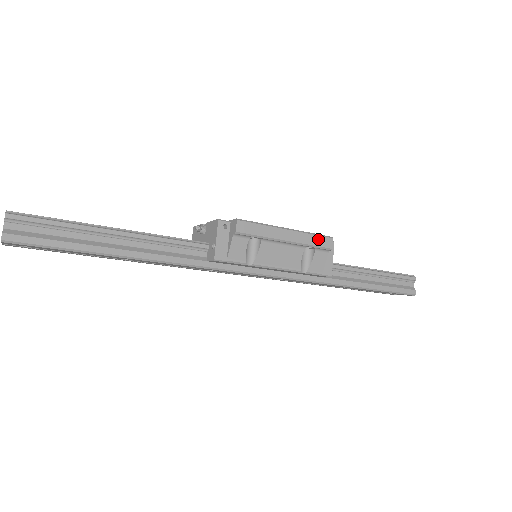
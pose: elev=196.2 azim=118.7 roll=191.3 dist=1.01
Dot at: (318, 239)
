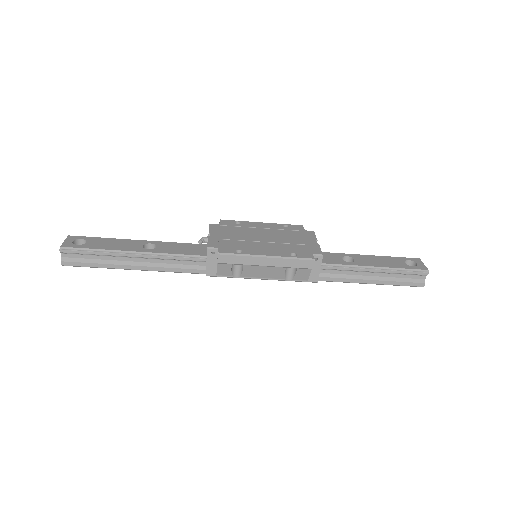
Dot at: (298, 262)
